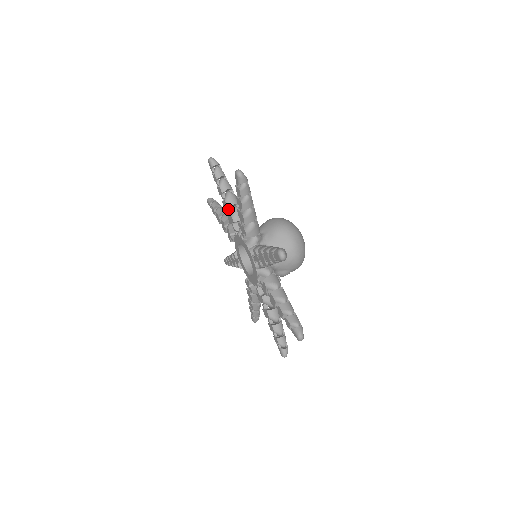
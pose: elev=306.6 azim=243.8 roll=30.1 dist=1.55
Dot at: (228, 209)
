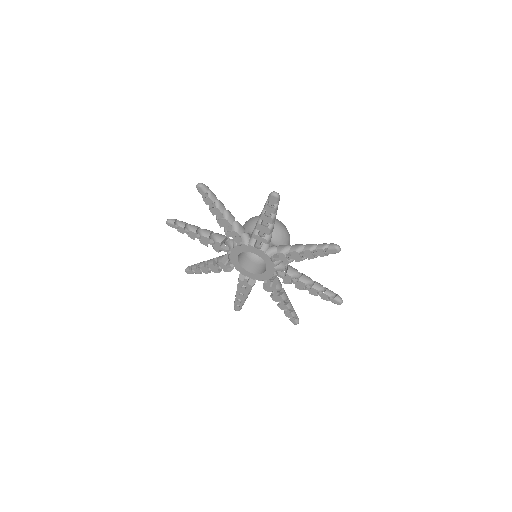
Dot at: (209, 241)
